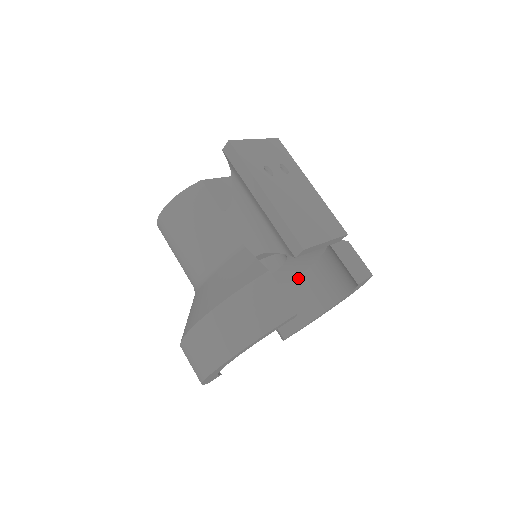
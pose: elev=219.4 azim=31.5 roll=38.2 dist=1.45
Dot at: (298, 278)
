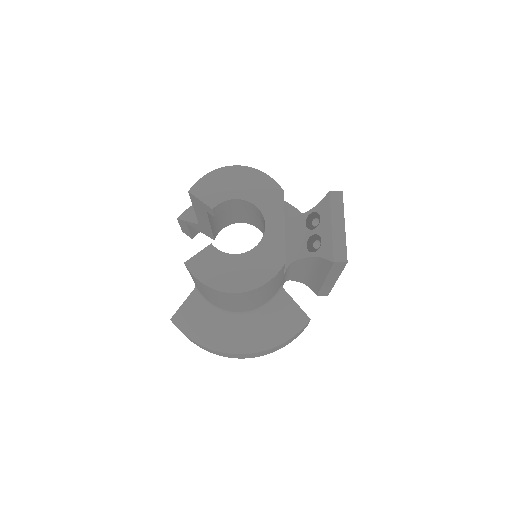
Dot at: occluded
